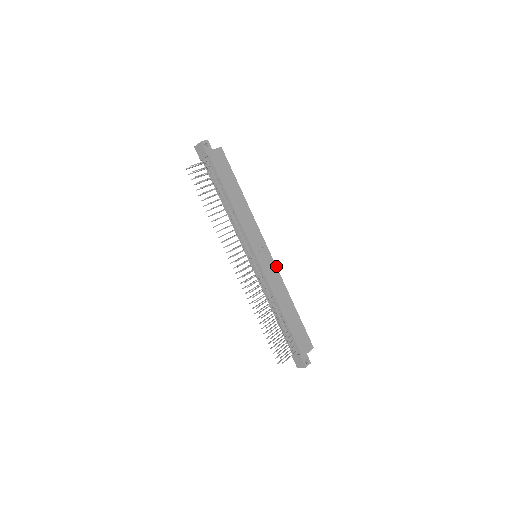
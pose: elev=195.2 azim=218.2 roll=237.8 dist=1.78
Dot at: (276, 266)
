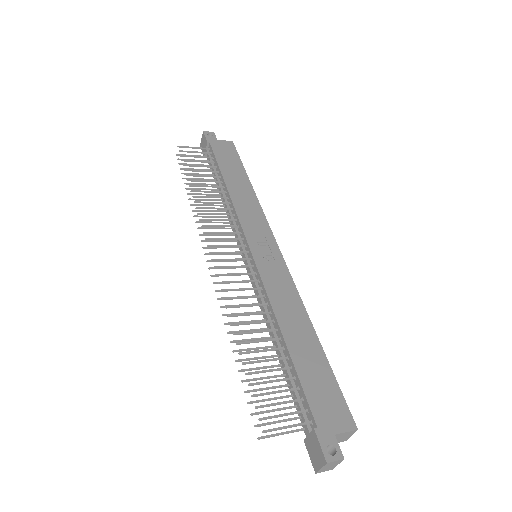
Dot at: occluded
